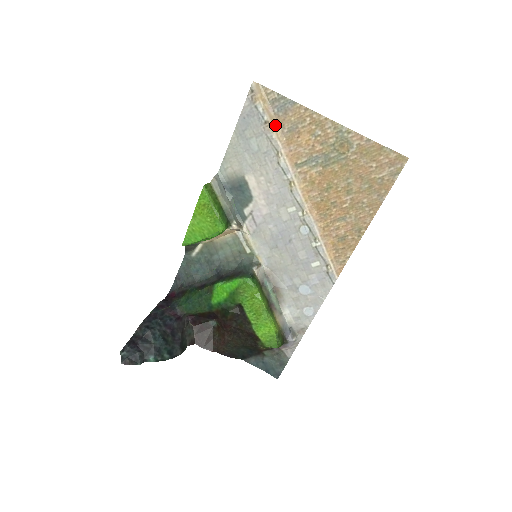
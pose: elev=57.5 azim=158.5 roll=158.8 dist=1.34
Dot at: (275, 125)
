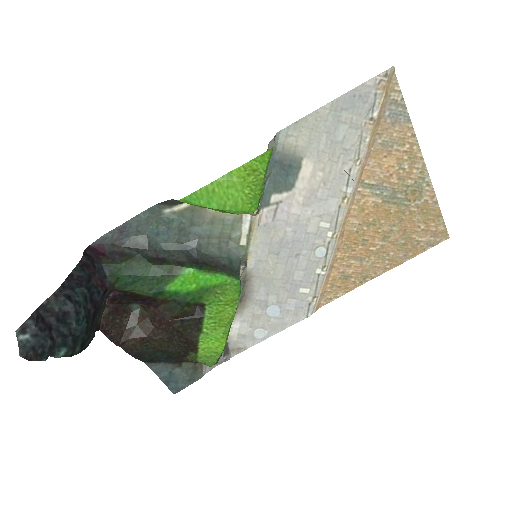
Dot at: (376, 128)
